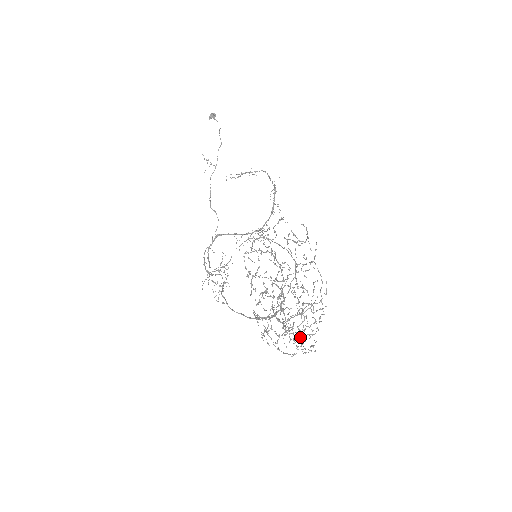
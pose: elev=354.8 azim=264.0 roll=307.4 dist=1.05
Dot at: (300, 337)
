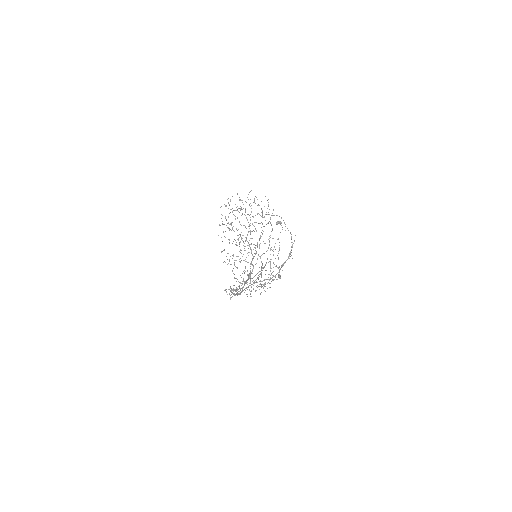
Dot at: occluded
